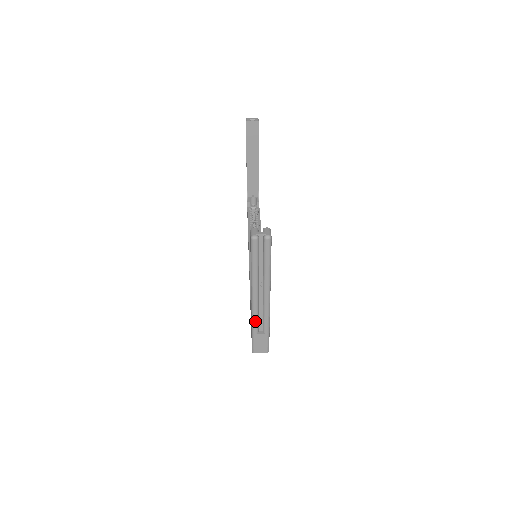
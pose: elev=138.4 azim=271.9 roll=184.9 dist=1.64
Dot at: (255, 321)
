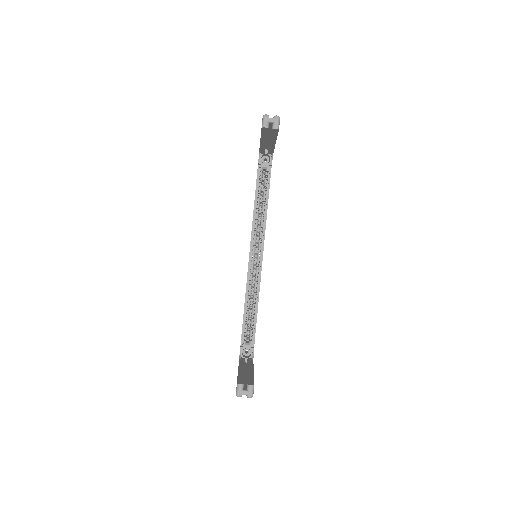
Dot at: occluded
